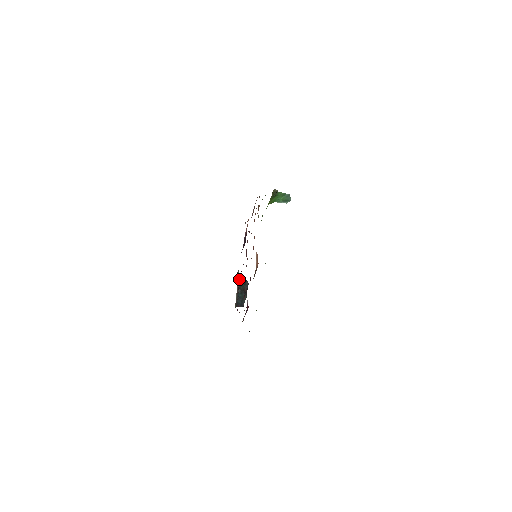
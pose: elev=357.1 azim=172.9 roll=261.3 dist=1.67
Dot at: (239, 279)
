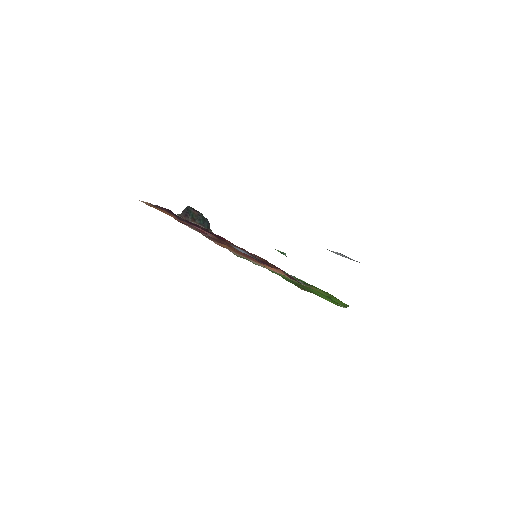
Dot at: (186, 217)
